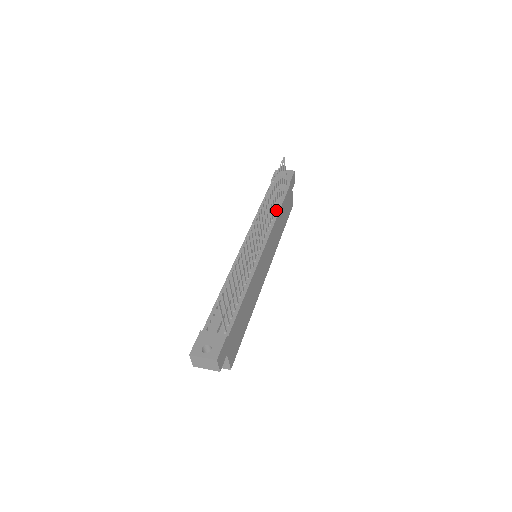
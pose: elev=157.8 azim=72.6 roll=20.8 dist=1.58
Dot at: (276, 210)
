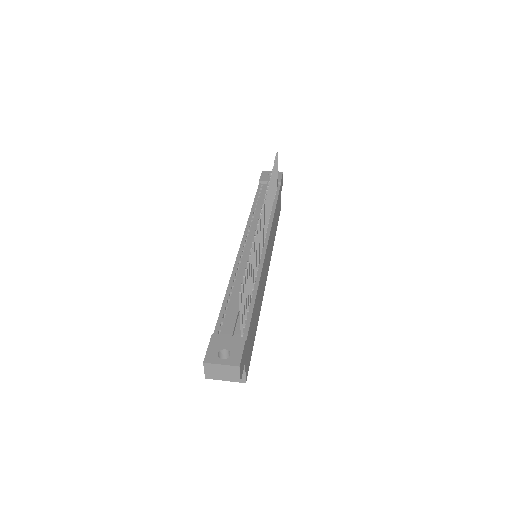
Dot at: (272, 208)
